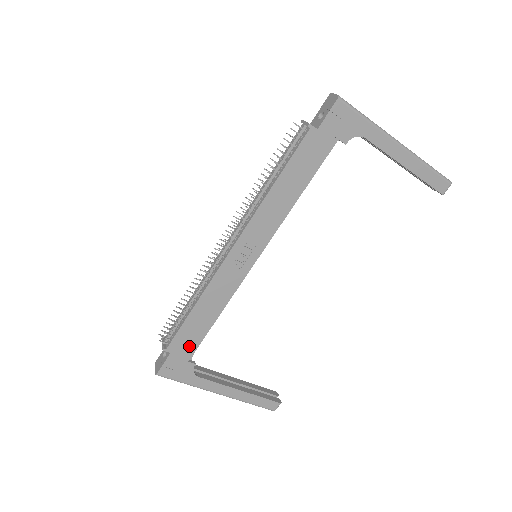
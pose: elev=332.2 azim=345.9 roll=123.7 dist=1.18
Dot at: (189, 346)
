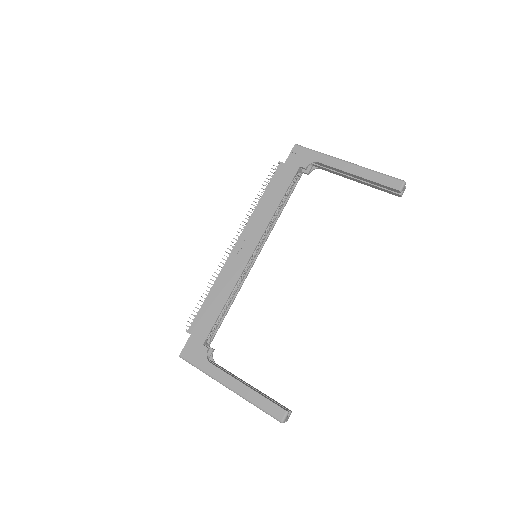
Dot at: (204, 329)
